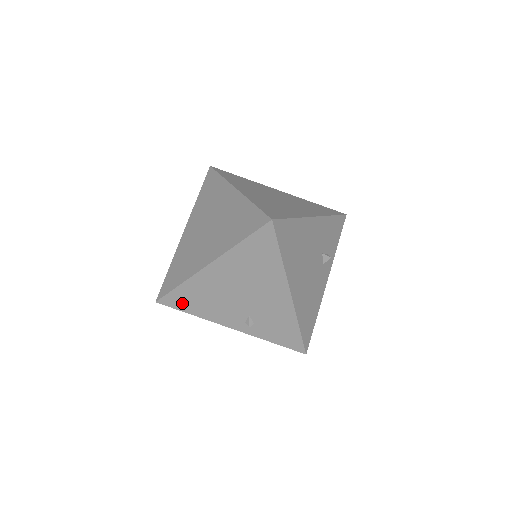
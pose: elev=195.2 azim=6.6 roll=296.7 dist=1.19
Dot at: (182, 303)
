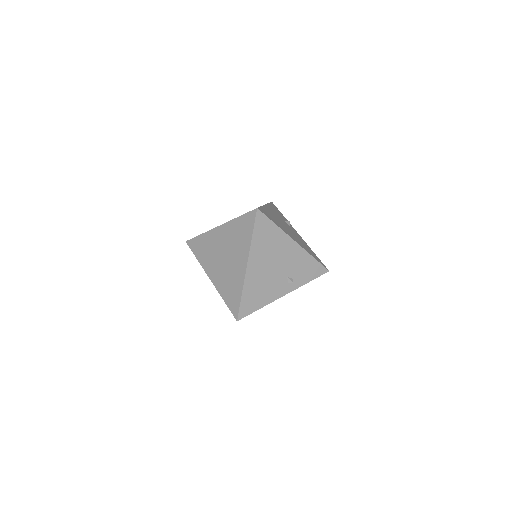
Dot at: (251, 306)
